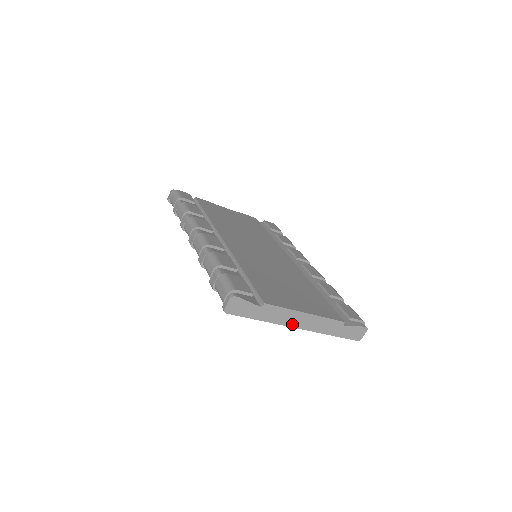
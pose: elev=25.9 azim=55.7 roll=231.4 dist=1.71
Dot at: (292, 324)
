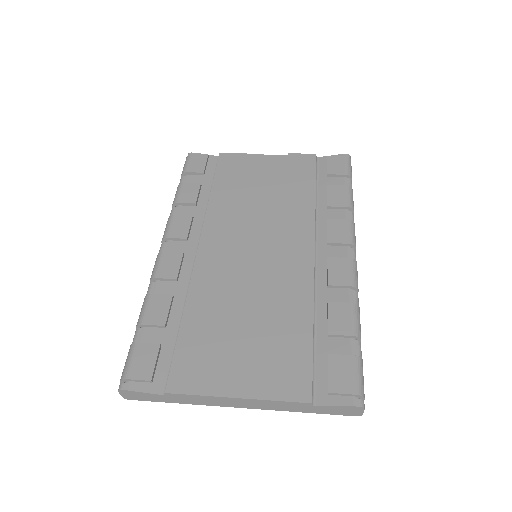
Dot at: (226, 405)
